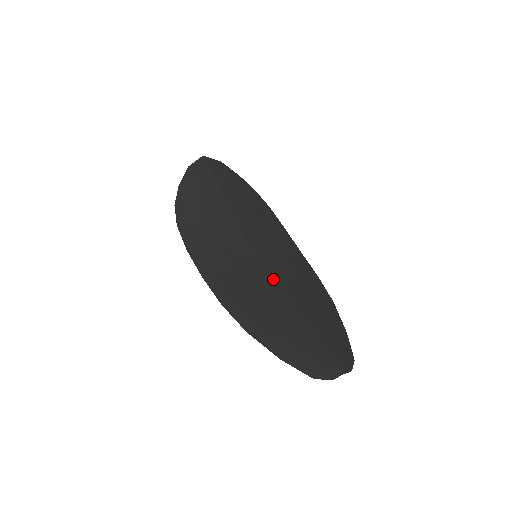
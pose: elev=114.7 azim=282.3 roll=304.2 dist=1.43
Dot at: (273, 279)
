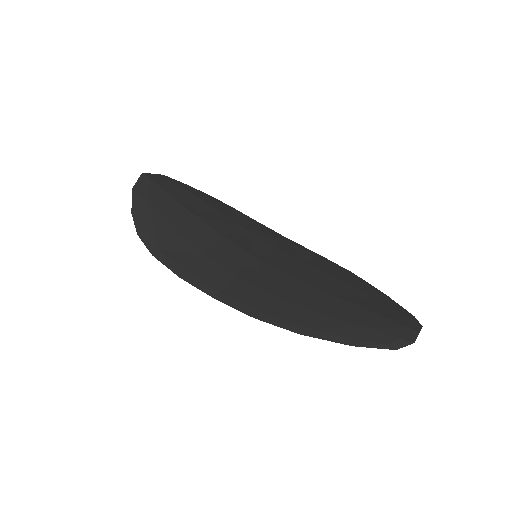
Dot at: (287, 272)
